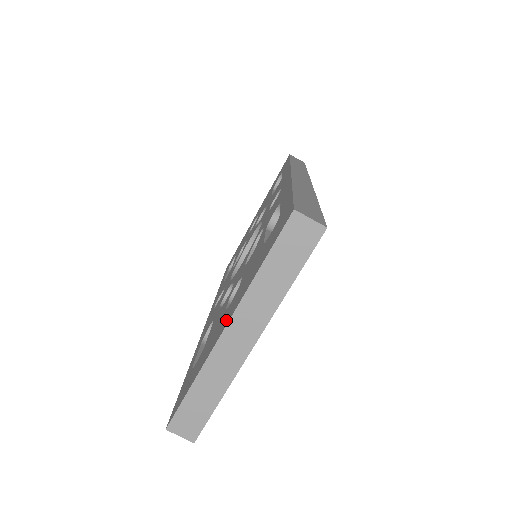
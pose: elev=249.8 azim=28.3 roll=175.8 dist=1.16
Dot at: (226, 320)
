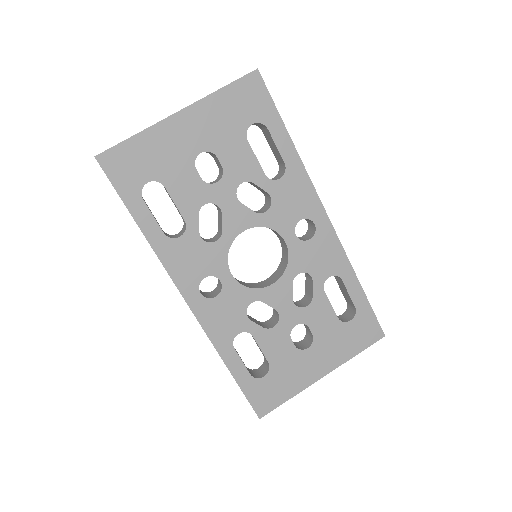
Dot at: occluded
